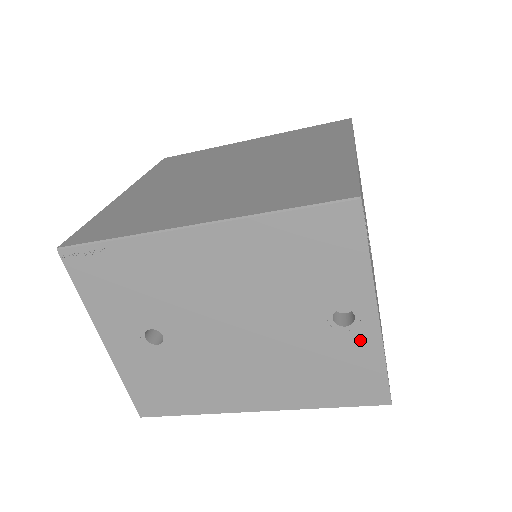
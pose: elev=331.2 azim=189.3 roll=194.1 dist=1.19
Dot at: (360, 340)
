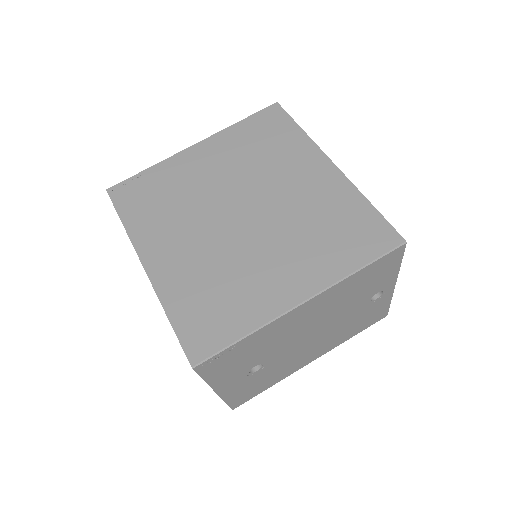
Dot at: (382, 300)
